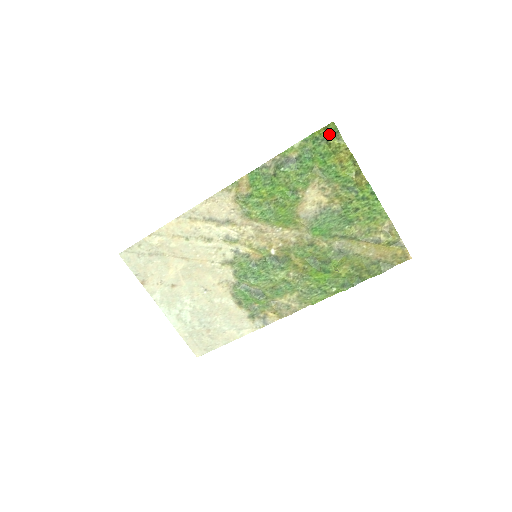
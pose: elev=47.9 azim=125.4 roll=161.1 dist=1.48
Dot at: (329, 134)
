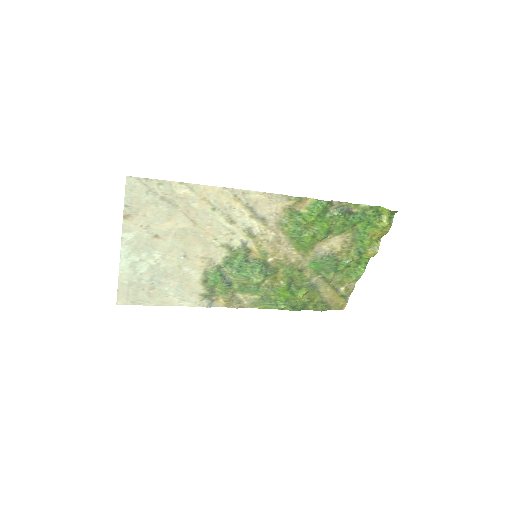
Dot at: (387, 215)
